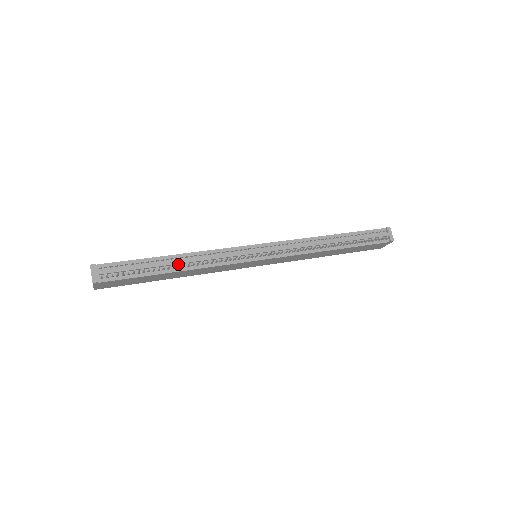
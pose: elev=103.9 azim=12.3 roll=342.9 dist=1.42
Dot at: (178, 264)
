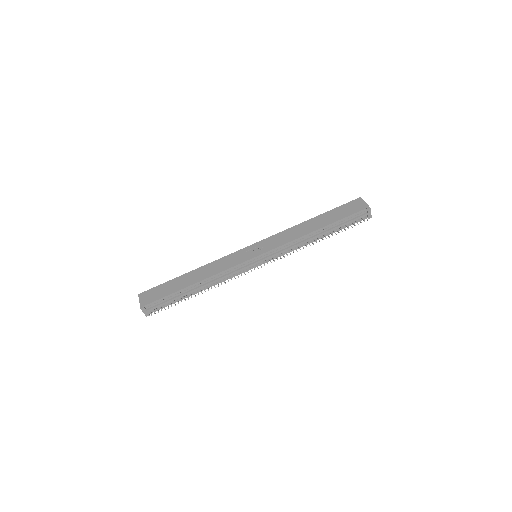
Dot at: (200, 287)
